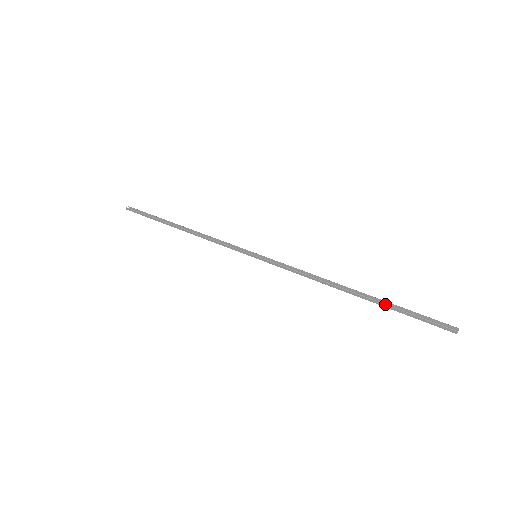
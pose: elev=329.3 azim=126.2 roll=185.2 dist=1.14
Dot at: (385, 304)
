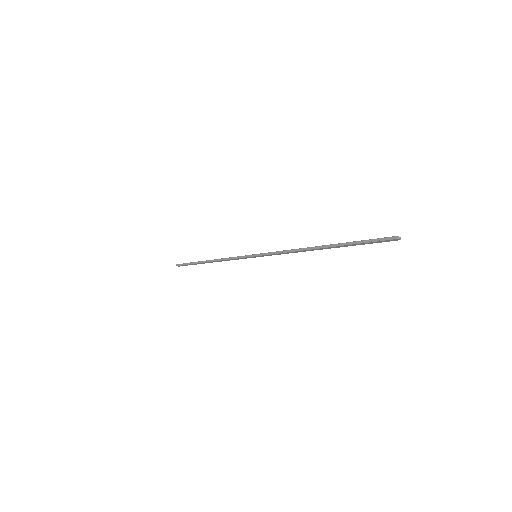
Dot at: occluded
